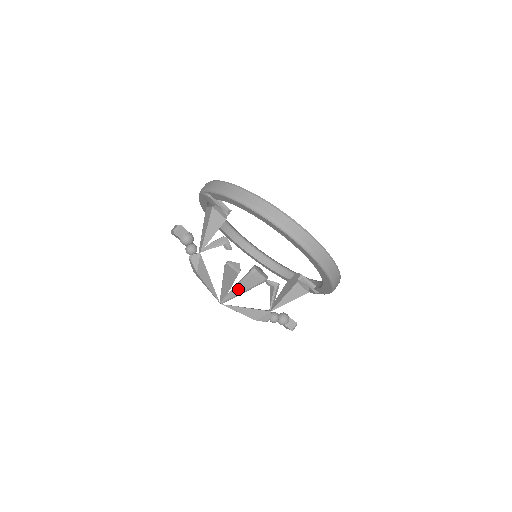
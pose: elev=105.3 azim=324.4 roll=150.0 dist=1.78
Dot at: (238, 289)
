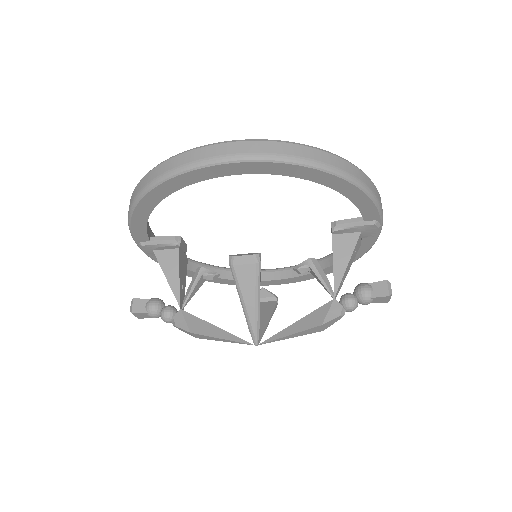
Dot at: (246, 304)
